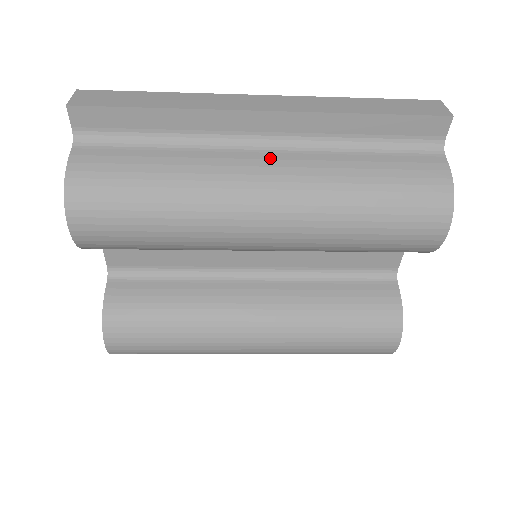
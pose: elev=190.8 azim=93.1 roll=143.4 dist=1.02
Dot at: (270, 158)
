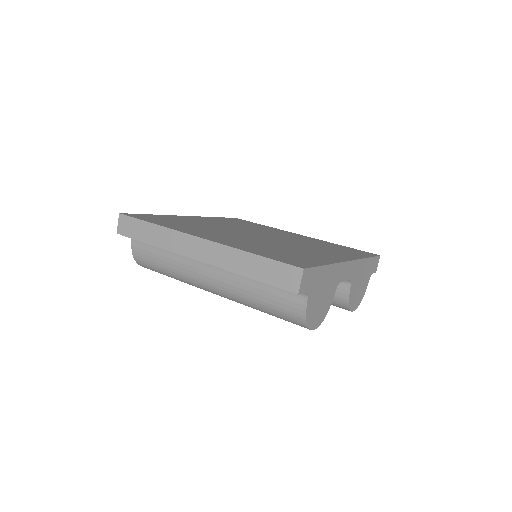
Dot at: (211, 272)
